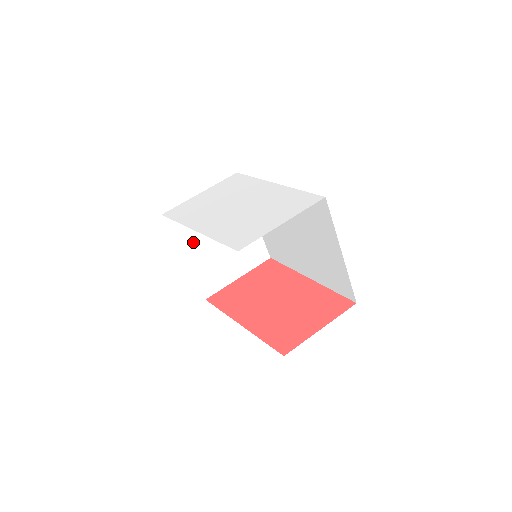
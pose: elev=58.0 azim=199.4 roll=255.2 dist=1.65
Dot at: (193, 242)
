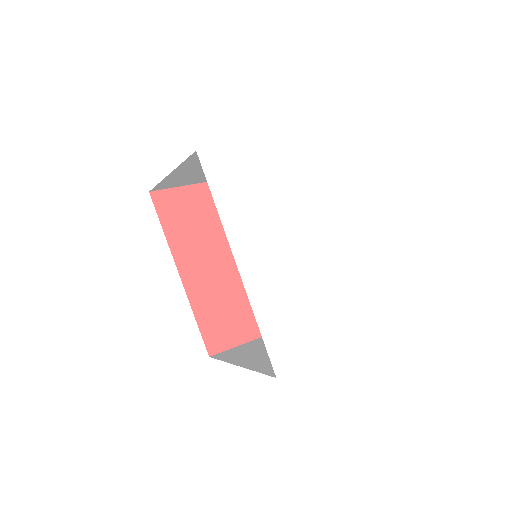
Dot at: (196, 166)
